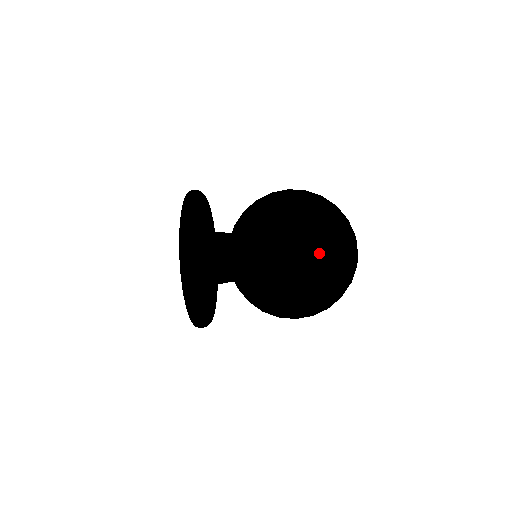
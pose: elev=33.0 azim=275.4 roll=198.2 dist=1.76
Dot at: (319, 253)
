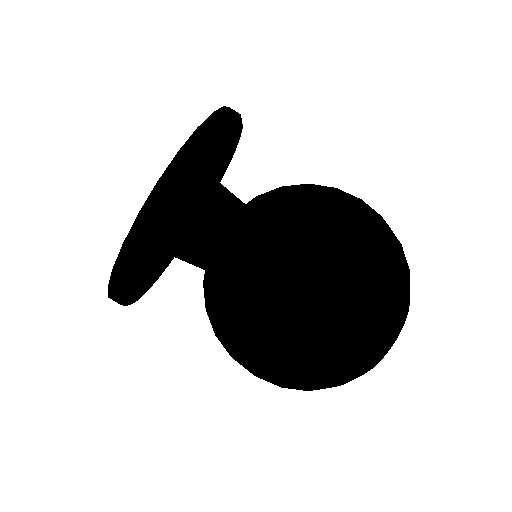
Dot at: (373, 296)
